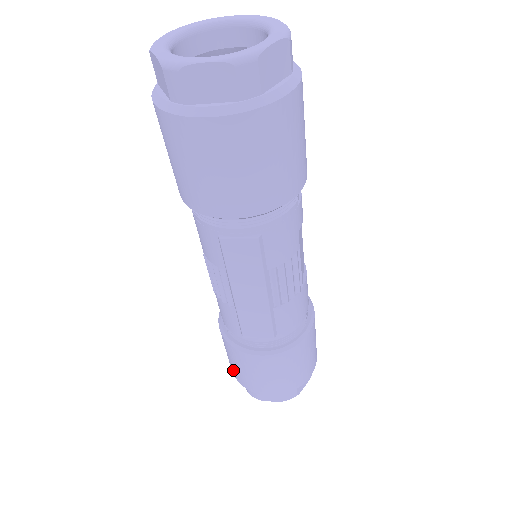
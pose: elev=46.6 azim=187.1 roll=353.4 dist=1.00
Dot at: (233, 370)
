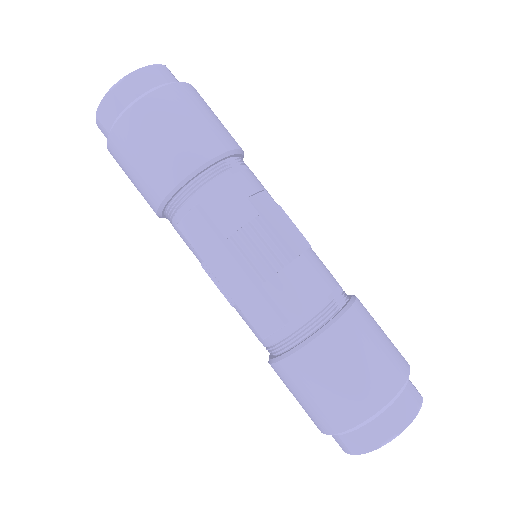
Dot at: occluded
